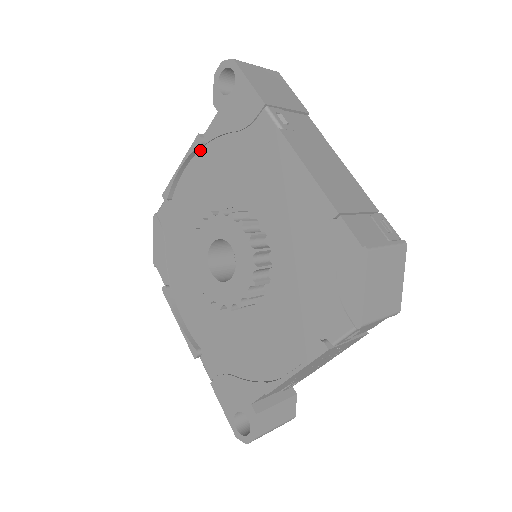
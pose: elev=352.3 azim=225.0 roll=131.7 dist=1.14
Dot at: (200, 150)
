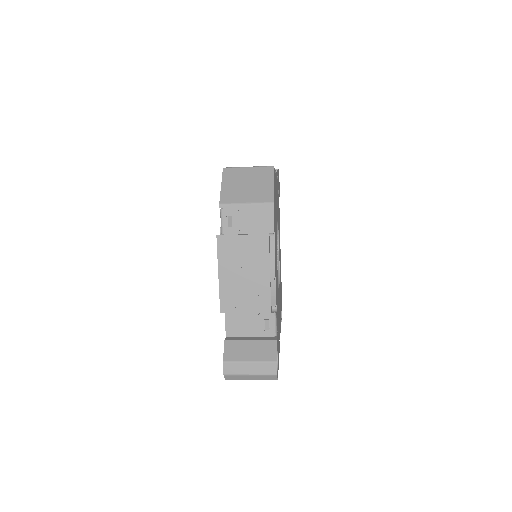
Dot at: occluded
